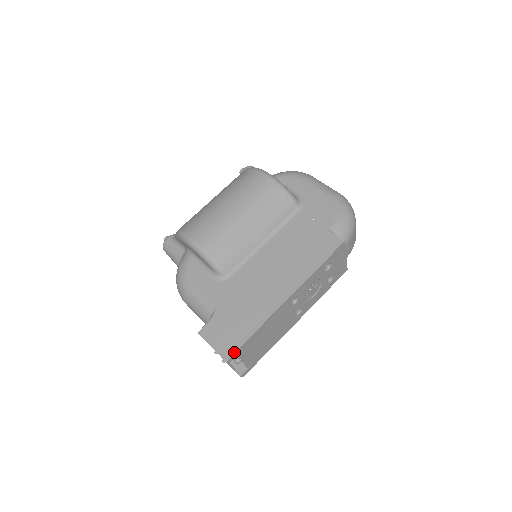
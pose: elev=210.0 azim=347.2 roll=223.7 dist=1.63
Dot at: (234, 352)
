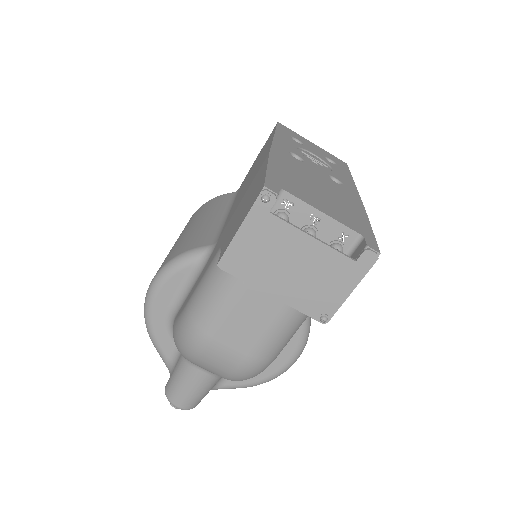
Dot at: (263, 181)
